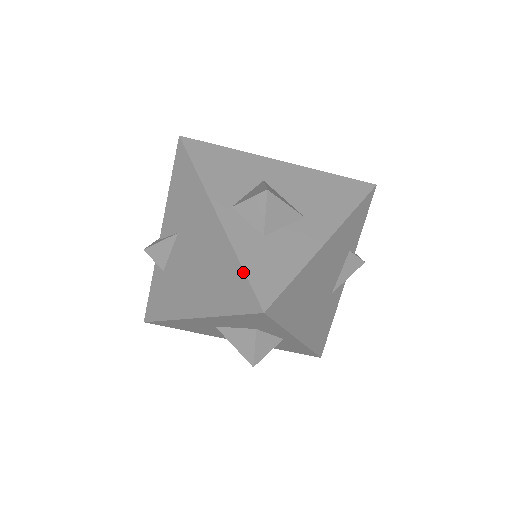
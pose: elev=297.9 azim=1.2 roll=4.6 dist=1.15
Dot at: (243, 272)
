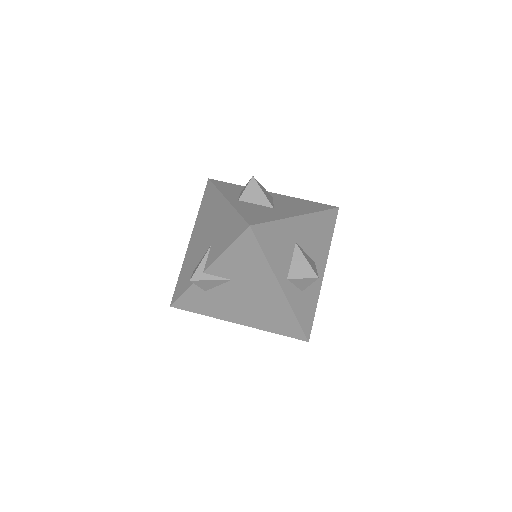
Dot at: (298, 323)
